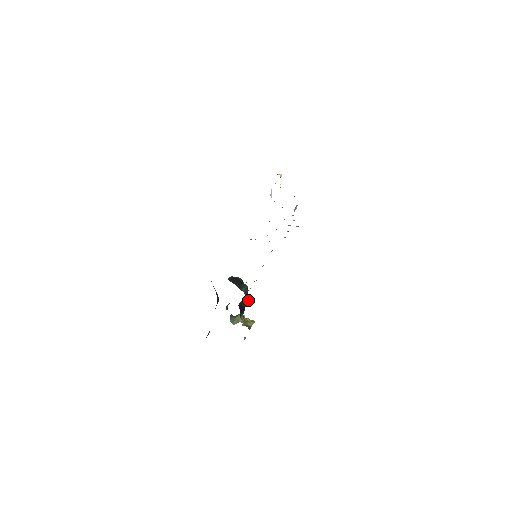
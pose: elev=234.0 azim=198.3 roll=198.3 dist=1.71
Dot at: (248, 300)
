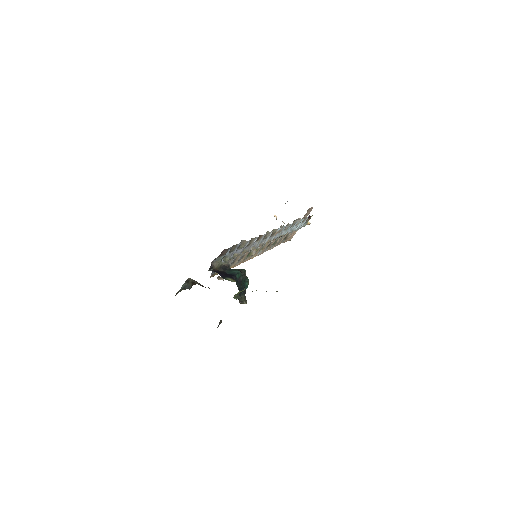
Dot at: (239, 271)
